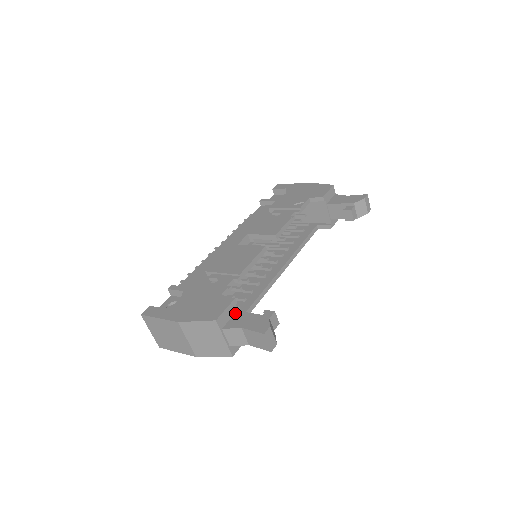
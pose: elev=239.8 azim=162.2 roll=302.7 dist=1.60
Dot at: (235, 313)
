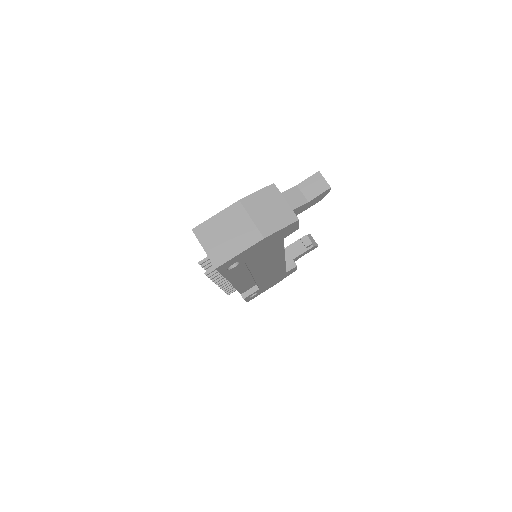
Dot at: occluded
